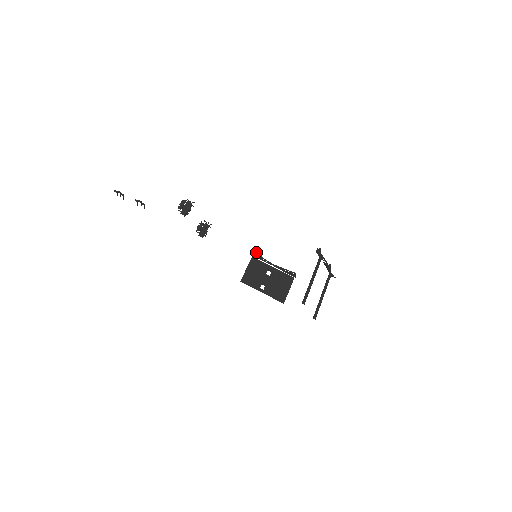
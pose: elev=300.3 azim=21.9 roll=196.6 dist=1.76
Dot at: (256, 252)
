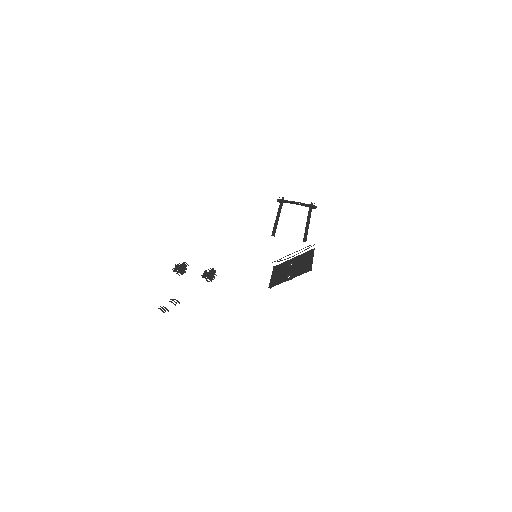
Dot at: occluded
